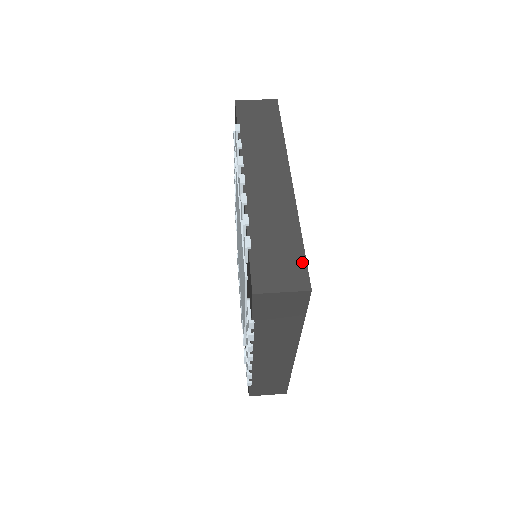
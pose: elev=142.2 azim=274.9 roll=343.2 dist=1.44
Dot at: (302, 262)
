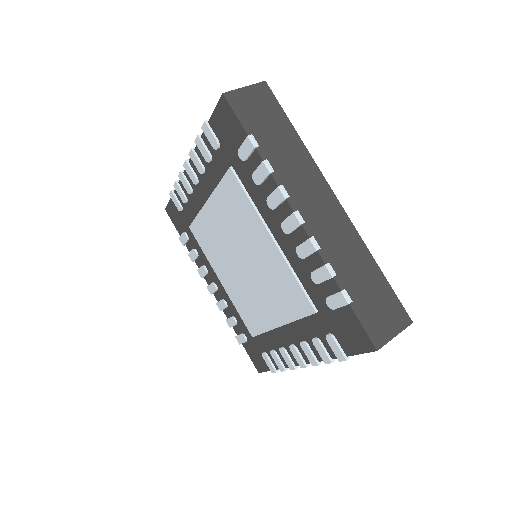
Dot at: (393, 296)
